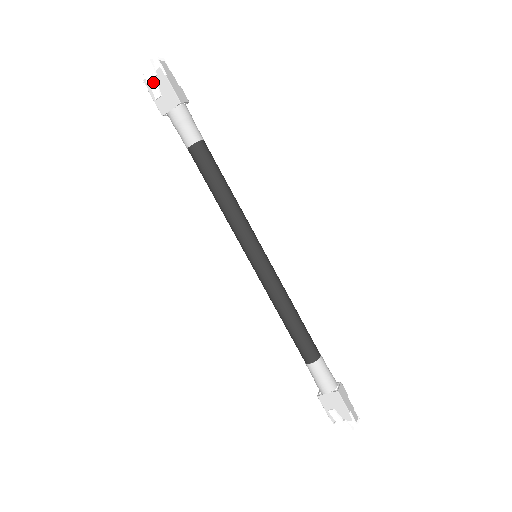
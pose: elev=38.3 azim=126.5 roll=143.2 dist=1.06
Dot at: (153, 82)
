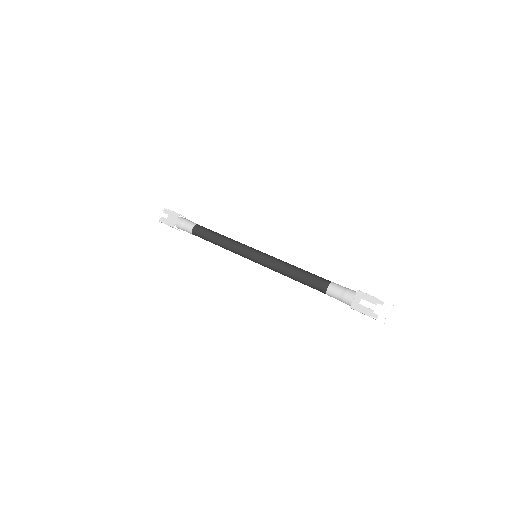
Dot at: (163, 214)
